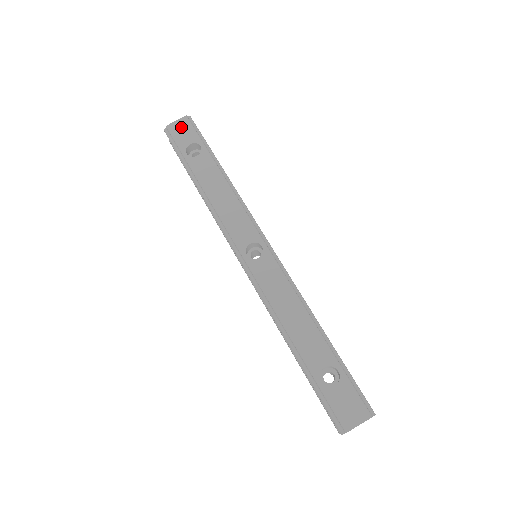
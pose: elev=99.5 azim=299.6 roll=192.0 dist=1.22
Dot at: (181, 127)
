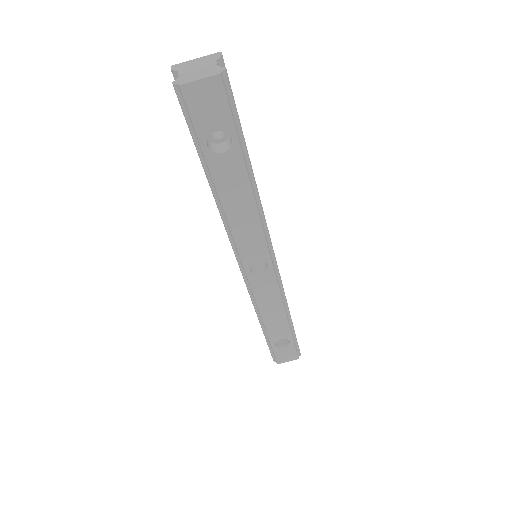
Dot at: (207, 96)
